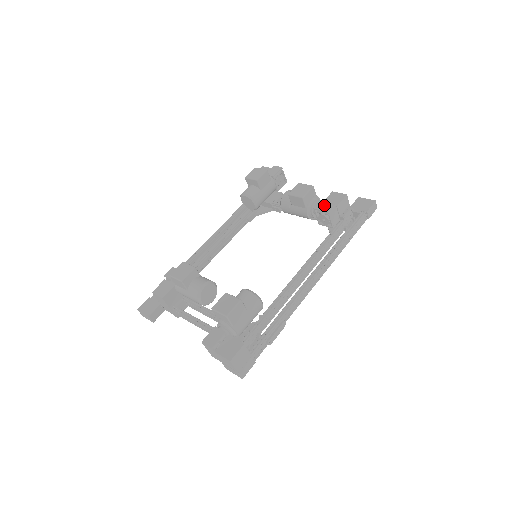
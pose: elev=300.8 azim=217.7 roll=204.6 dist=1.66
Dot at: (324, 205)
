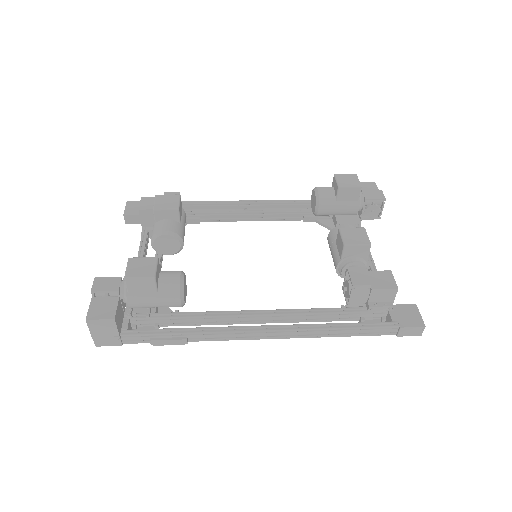
Dot at: (360, 274)
